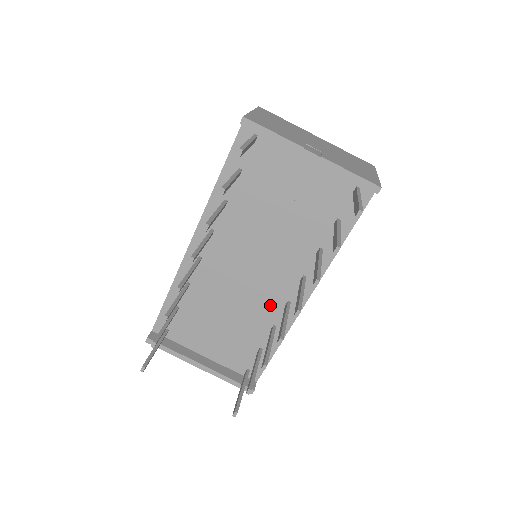
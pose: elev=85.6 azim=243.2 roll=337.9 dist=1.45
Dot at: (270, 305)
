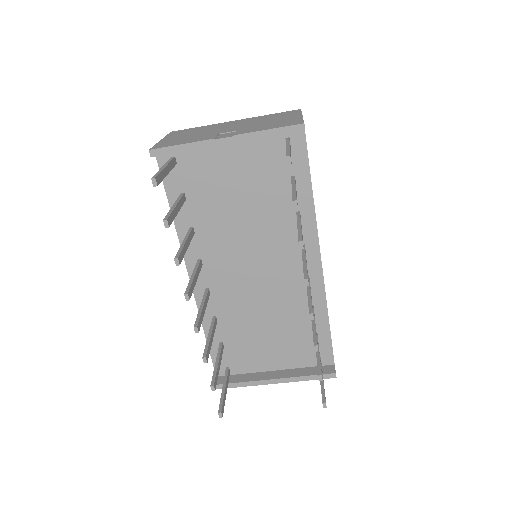
Dot at: (294, 290)
